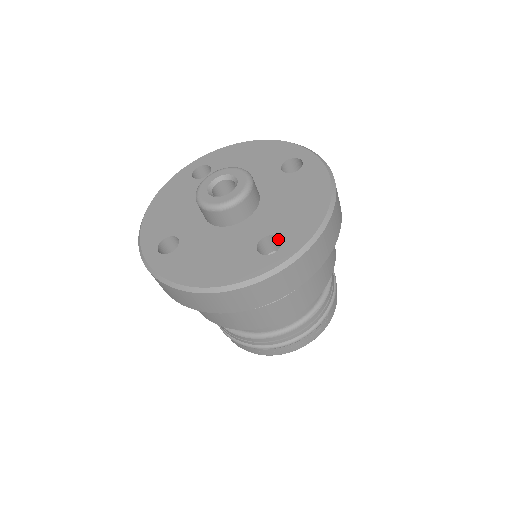
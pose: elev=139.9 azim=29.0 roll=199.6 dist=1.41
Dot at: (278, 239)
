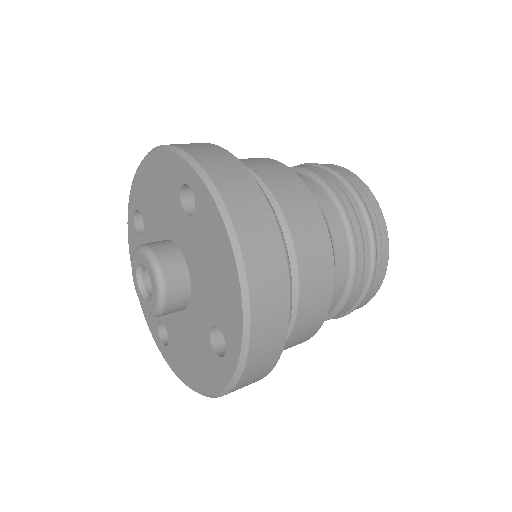
Dot at: occluded
